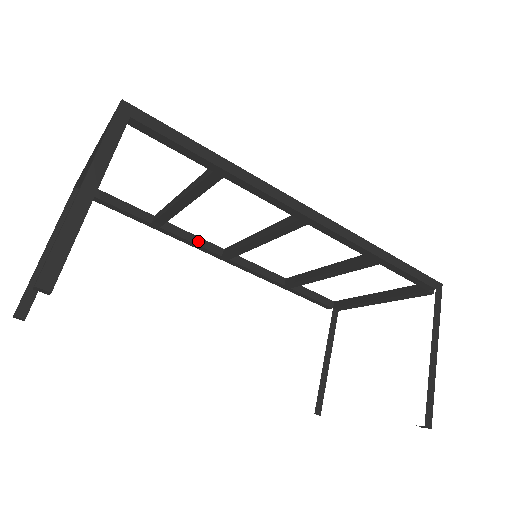
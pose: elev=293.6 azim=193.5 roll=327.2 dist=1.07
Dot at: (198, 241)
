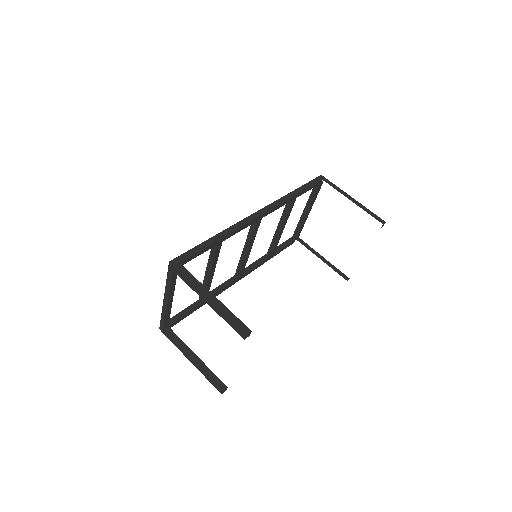
Dot at: (224, 286)
